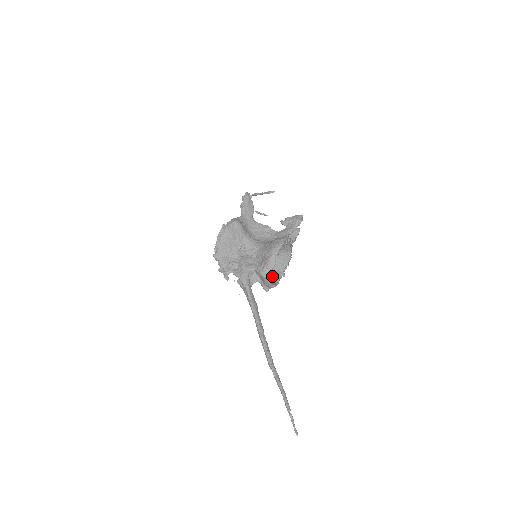
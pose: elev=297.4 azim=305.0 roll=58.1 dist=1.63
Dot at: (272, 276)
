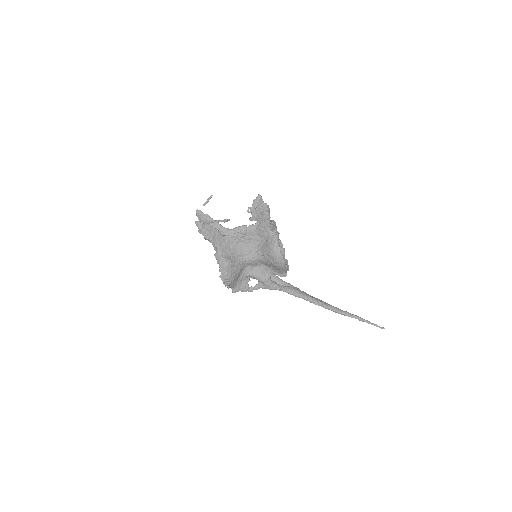
Dot at: (287, 265)
